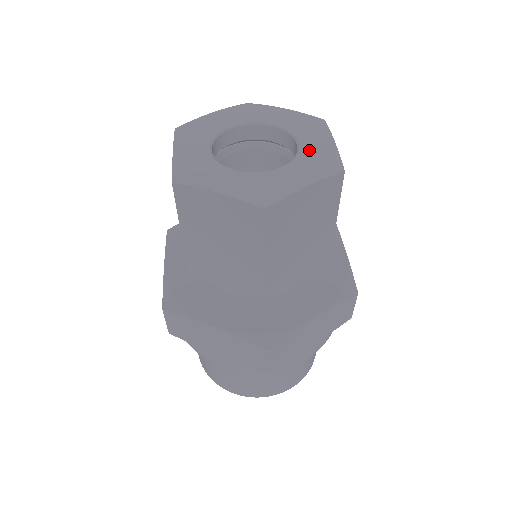
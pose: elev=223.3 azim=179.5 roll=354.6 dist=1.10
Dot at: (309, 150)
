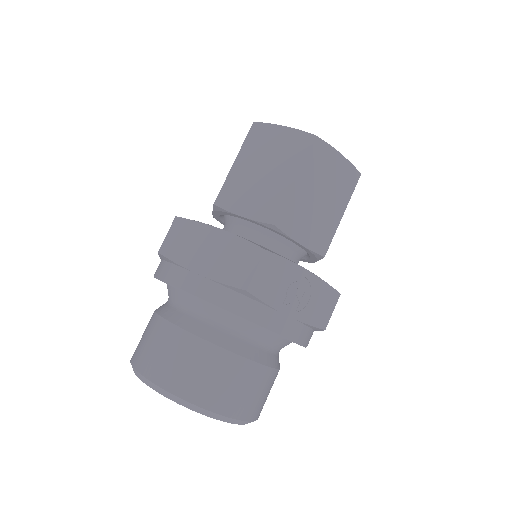
Dot at: occluded
